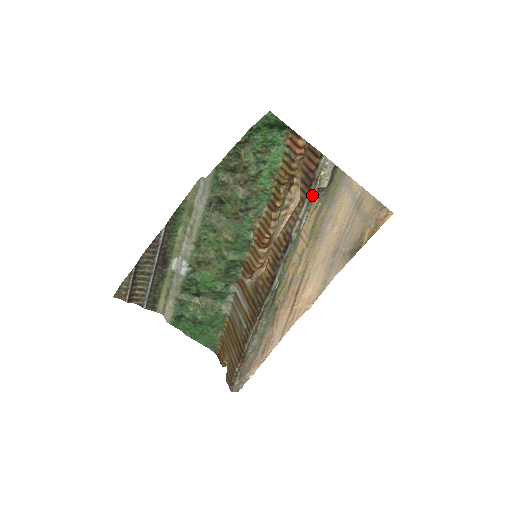
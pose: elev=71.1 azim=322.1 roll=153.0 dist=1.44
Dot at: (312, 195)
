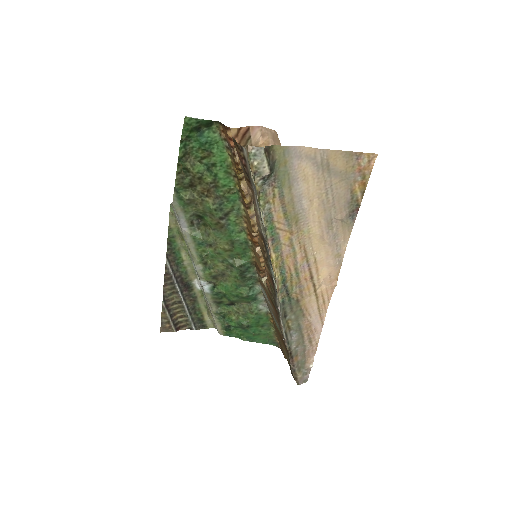
Dot at: (256, 191)
